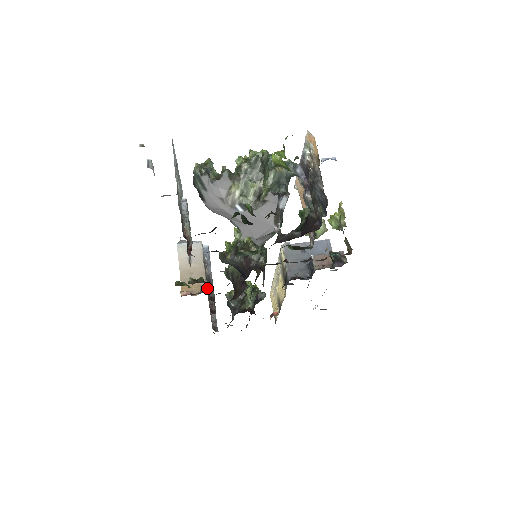
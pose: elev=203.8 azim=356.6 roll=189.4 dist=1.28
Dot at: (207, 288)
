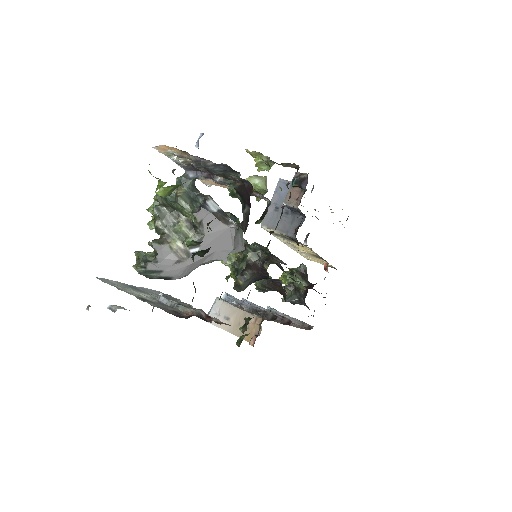
Dot at: (260, 318)
